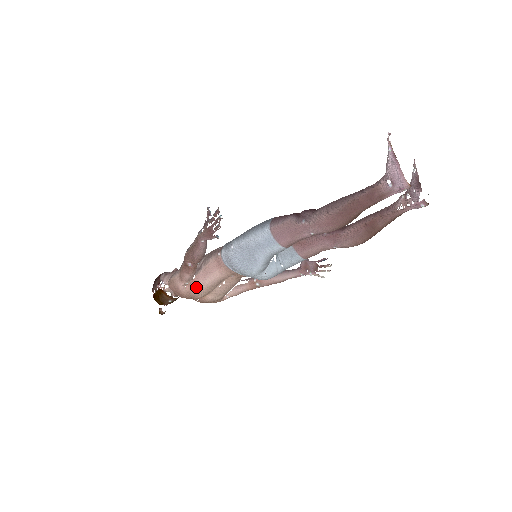
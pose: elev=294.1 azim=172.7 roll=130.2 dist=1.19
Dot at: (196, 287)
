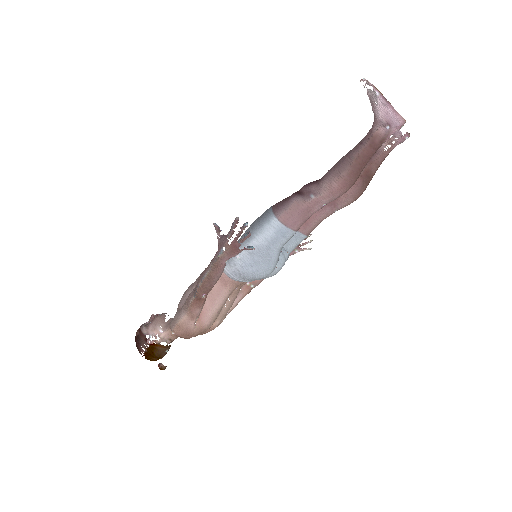
Dot at: (207, 318)
